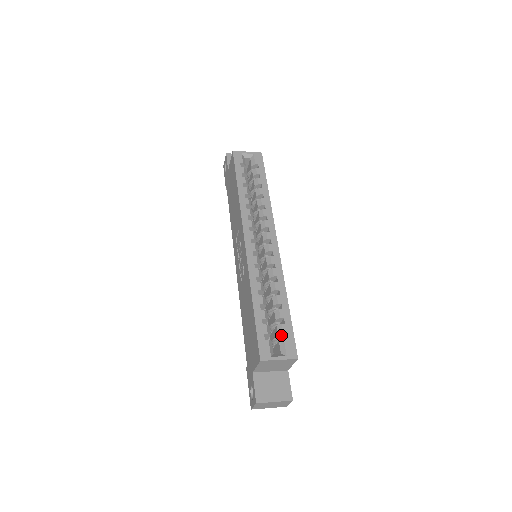
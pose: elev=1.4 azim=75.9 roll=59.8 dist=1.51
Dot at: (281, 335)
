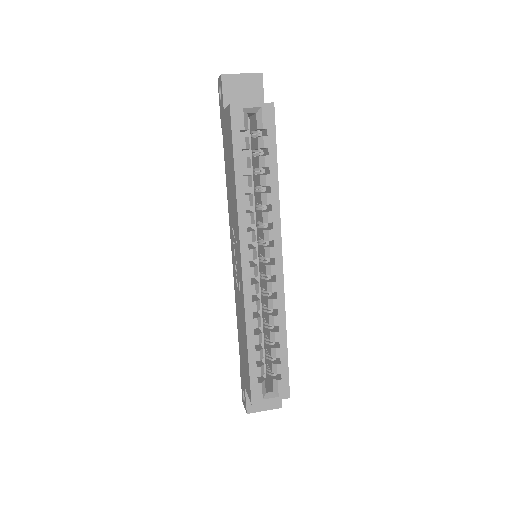
Dot at: (275, 371)
